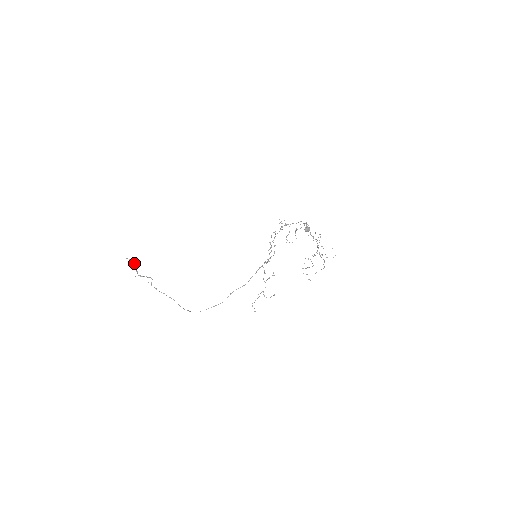
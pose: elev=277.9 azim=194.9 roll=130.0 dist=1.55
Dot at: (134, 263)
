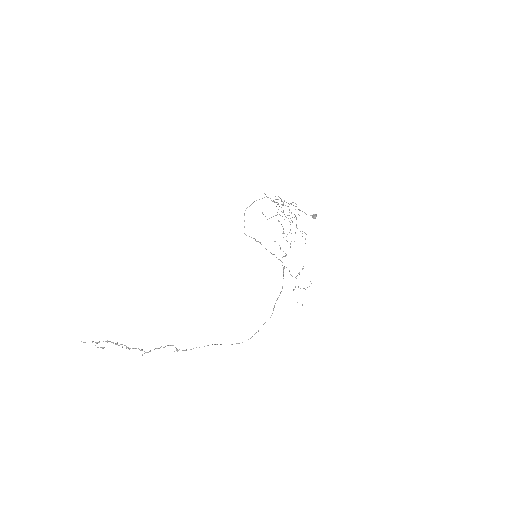
Dot at: (113, 343)
